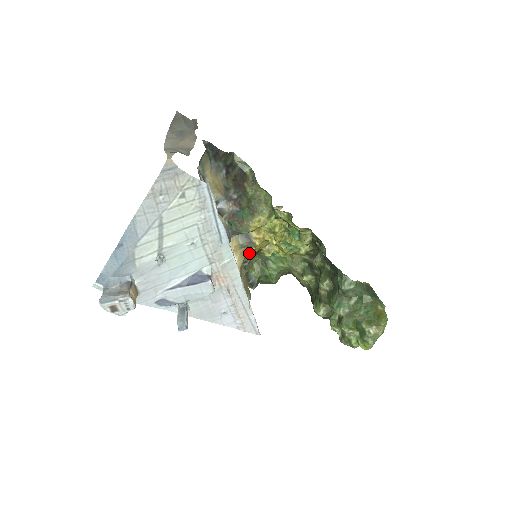
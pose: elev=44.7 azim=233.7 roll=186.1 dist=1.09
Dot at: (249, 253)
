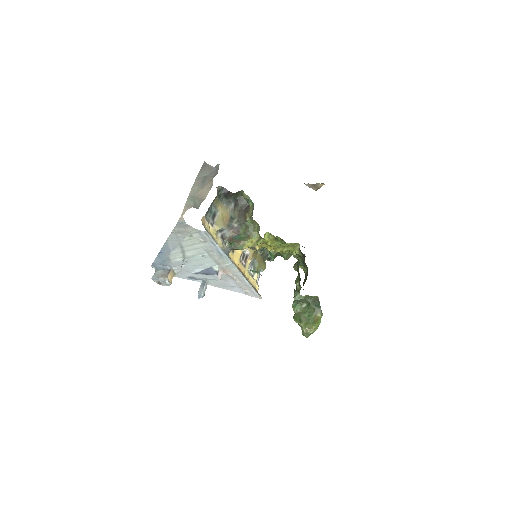
Dot at: occluded
